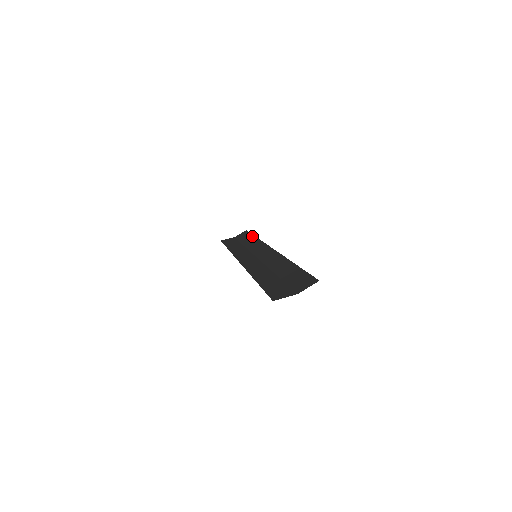
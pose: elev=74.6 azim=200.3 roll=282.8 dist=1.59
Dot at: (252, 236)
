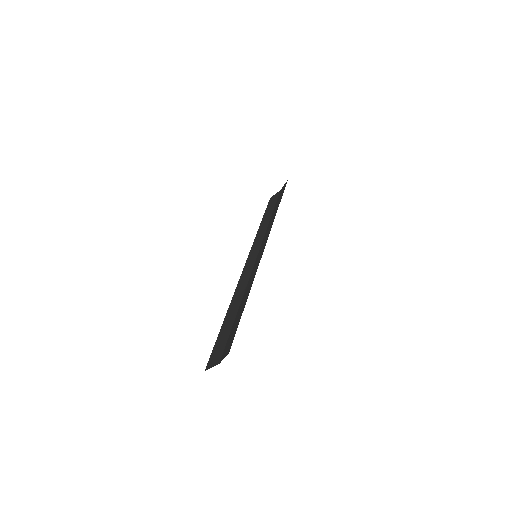
Dot at: (279, 201)
